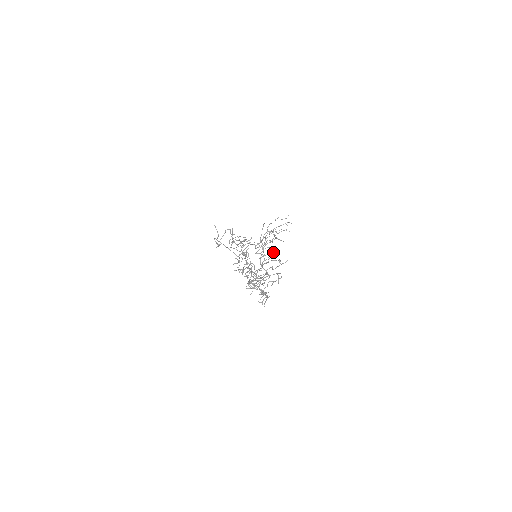
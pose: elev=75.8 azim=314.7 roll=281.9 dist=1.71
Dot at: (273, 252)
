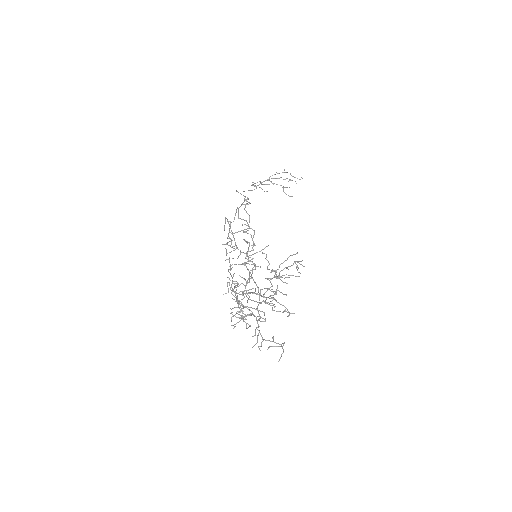
Dot at: occluded
